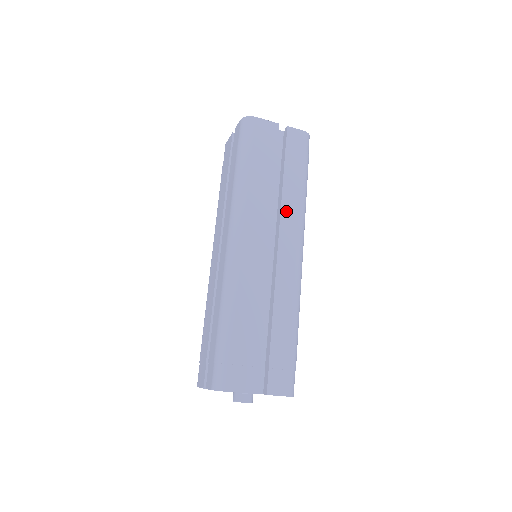
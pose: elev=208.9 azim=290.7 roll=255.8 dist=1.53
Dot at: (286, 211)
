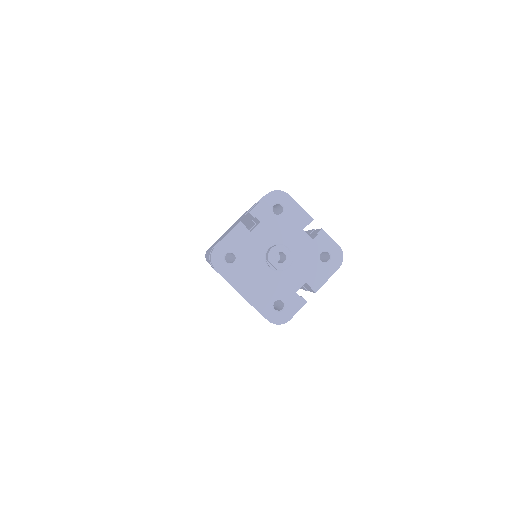
Dot at: occluded
